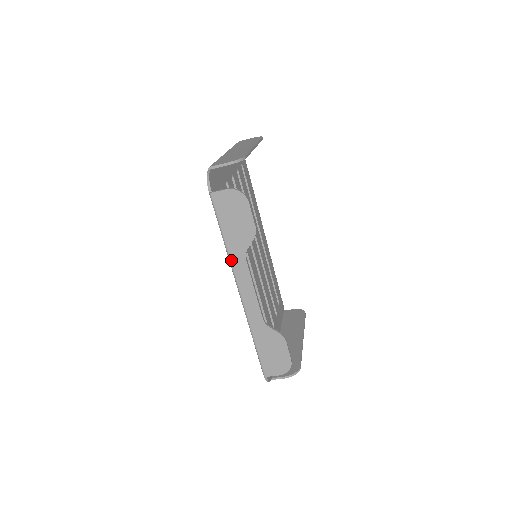
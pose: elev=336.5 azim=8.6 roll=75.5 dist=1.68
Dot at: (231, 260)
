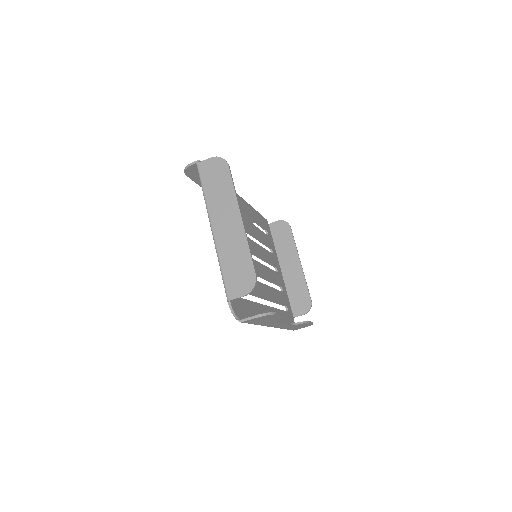
Dot at: occluded
